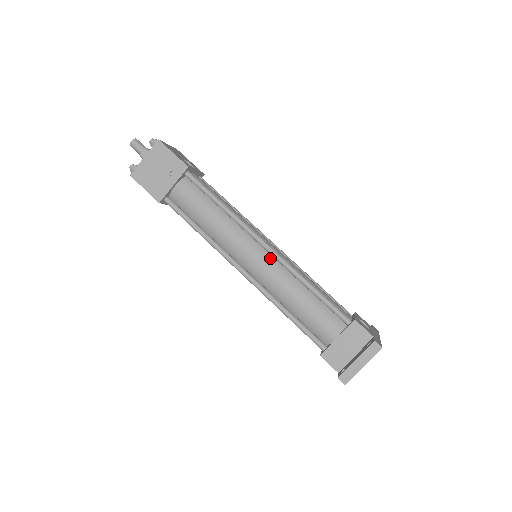
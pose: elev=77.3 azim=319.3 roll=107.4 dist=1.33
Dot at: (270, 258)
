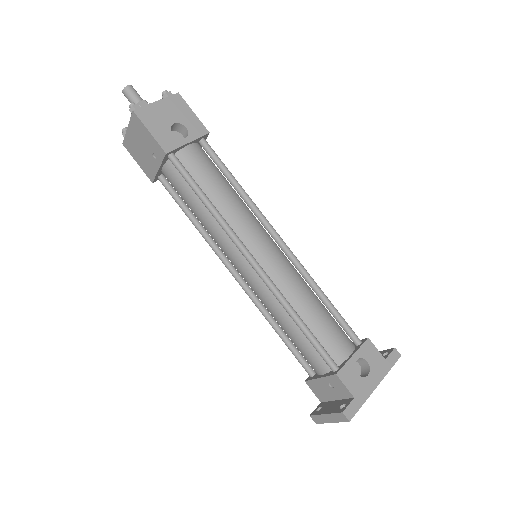
Dot at: (259, 276)
